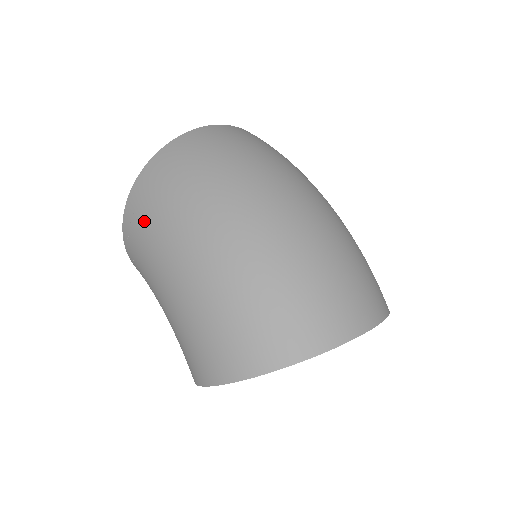
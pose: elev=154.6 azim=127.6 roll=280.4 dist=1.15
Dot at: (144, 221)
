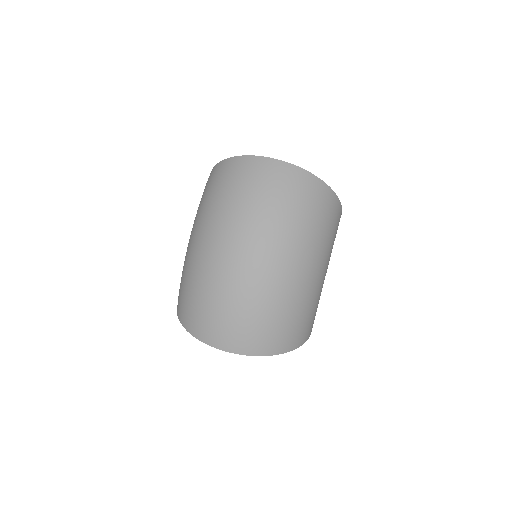
Dot at: (202, 195)
